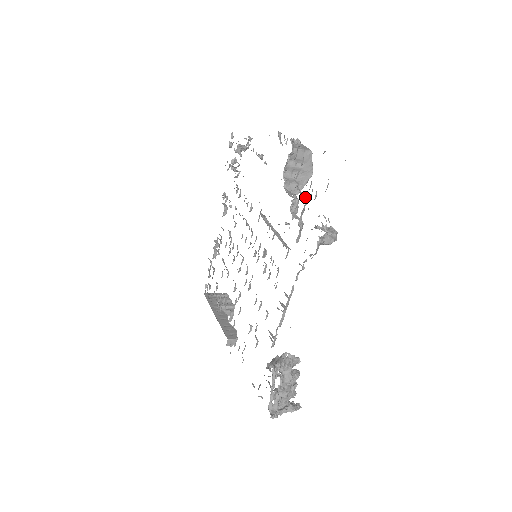
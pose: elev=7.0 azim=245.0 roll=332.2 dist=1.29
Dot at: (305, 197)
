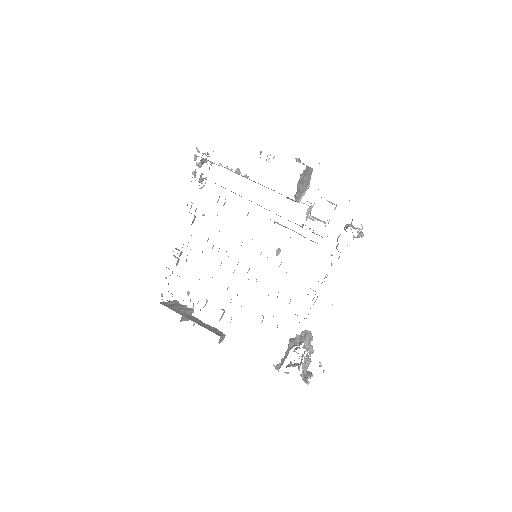
Dot at: (332, 203)
